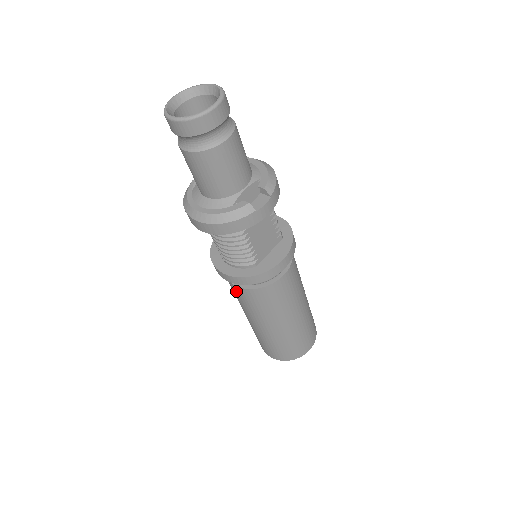
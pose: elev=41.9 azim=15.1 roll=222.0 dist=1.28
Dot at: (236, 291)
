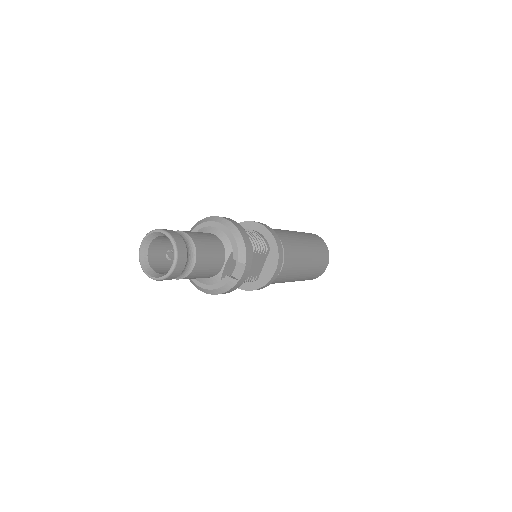
Dot at: occluded
